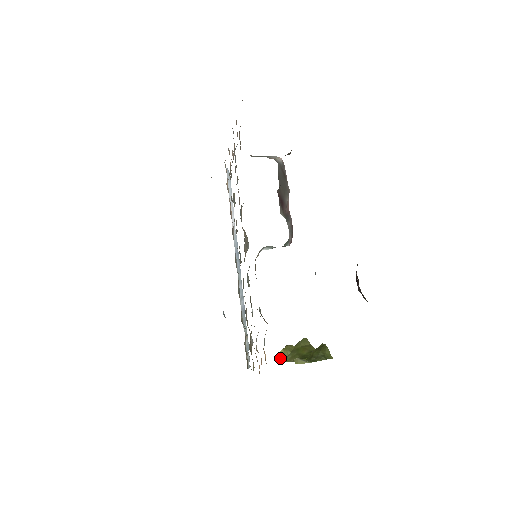
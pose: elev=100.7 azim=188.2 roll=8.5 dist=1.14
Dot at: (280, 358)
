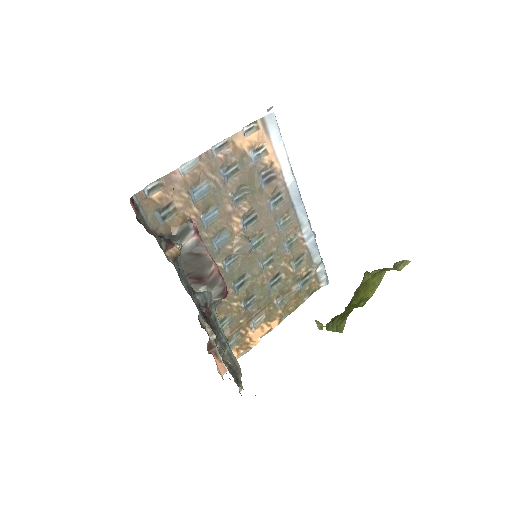
Dot at: occluded
